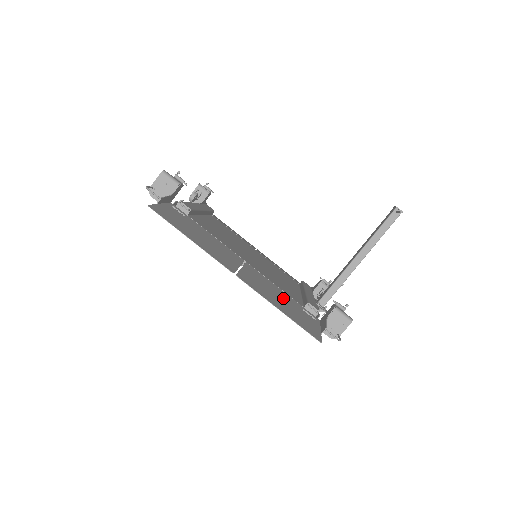
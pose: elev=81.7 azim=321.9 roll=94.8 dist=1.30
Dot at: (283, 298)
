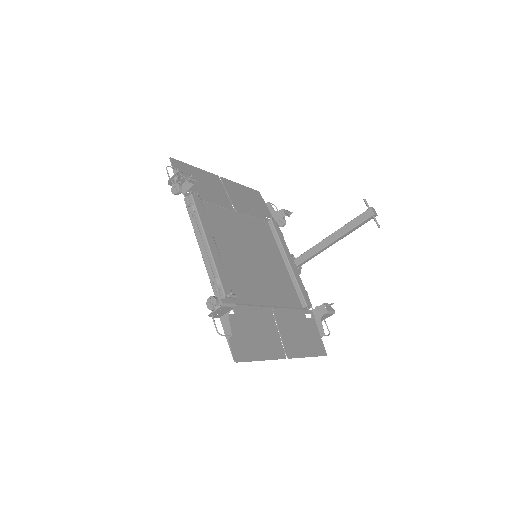
Dot at: (299, 326)
